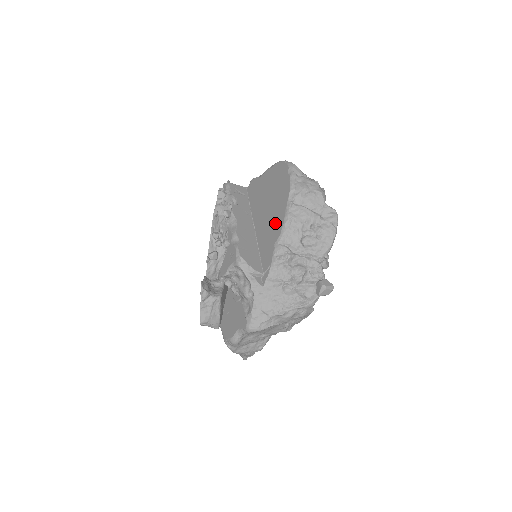
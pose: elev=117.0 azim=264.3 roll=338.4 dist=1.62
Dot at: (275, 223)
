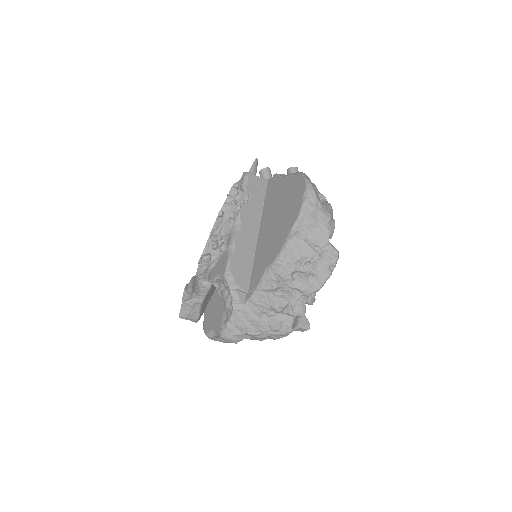
Dot at: (274, 246)
